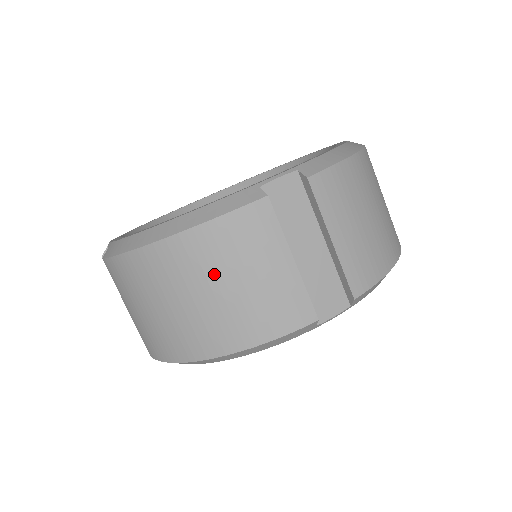
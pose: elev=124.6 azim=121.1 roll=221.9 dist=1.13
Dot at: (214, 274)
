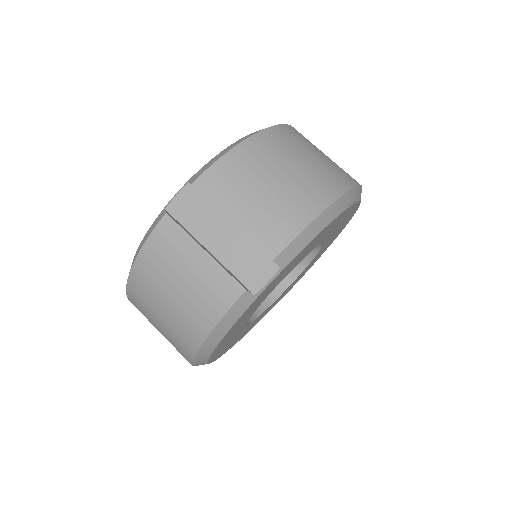
Dot at: (304, 148)
